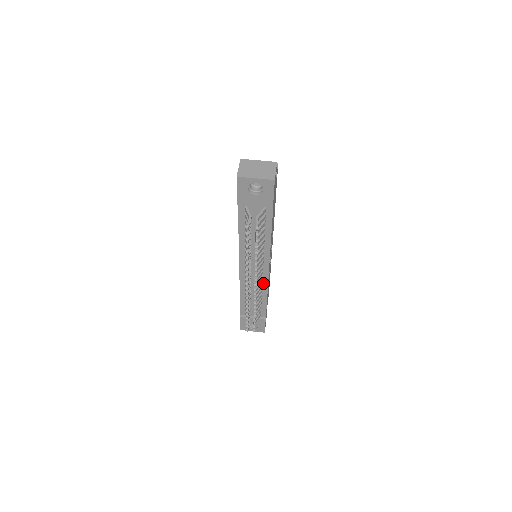
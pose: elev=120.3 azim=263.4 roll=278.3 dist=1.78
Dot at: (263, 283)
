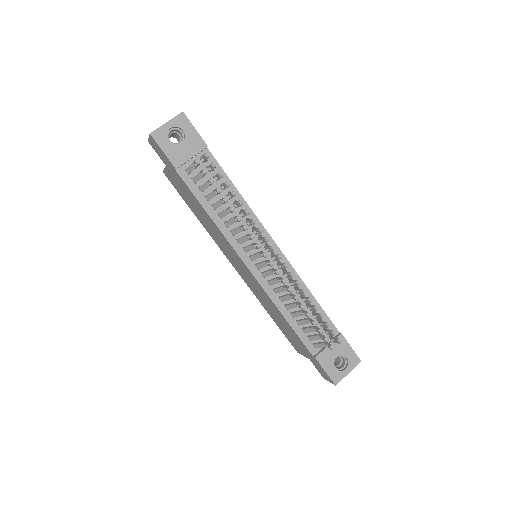
Dot at: occluded
